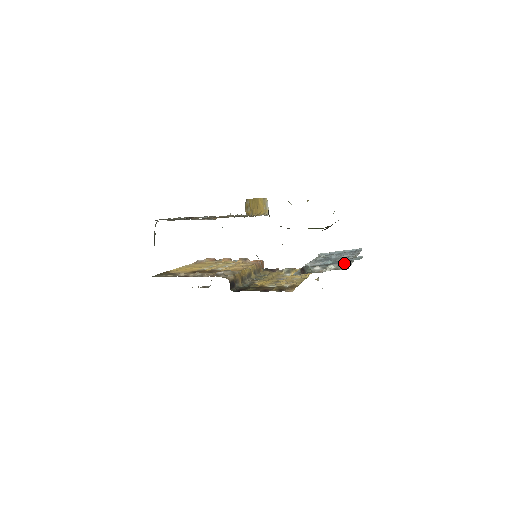
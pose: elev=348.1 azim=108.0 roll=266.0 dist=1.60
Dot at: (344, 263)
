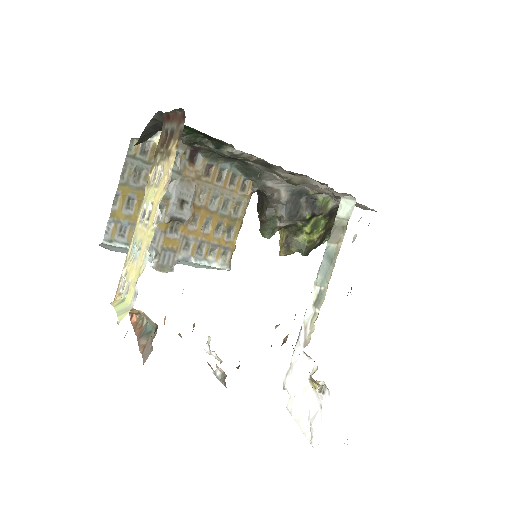
Dot at: occluded
